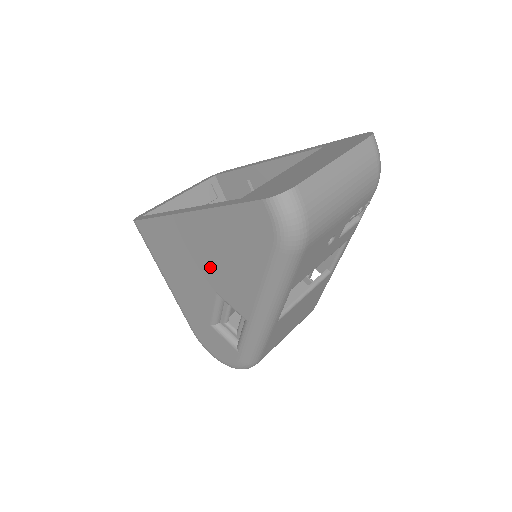
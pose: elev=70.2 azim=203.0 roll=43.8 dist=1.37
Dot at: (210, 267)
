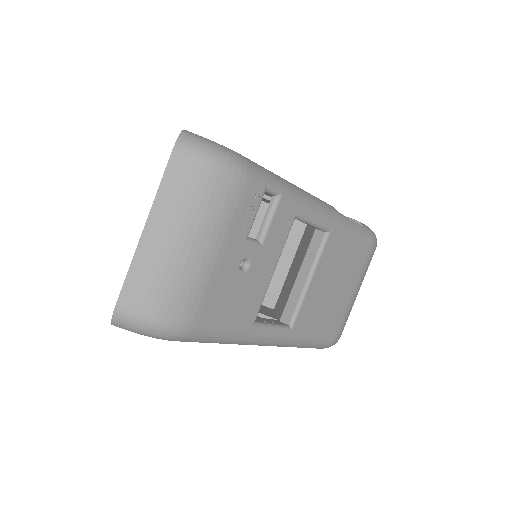
Dot at: occluded
